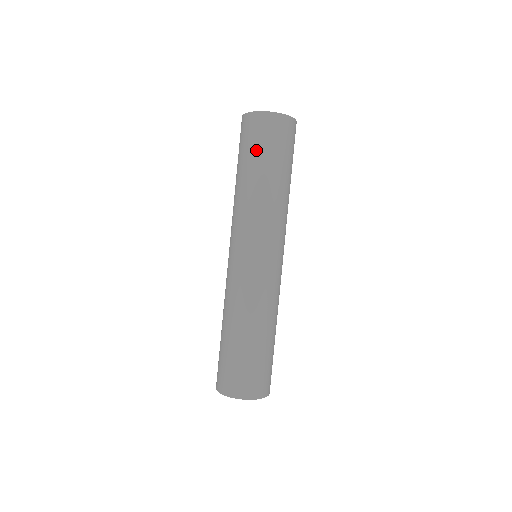
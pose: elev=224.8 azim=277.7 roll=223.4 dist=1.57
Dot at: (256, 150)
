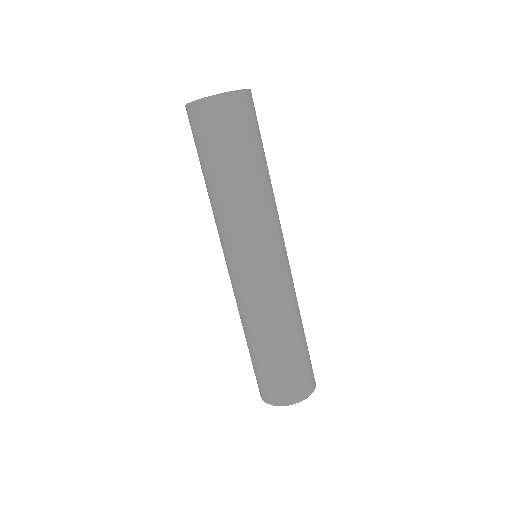
Dot at: (197, 151)
